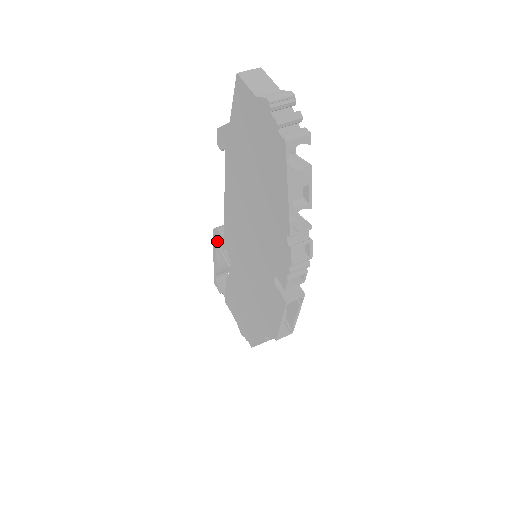
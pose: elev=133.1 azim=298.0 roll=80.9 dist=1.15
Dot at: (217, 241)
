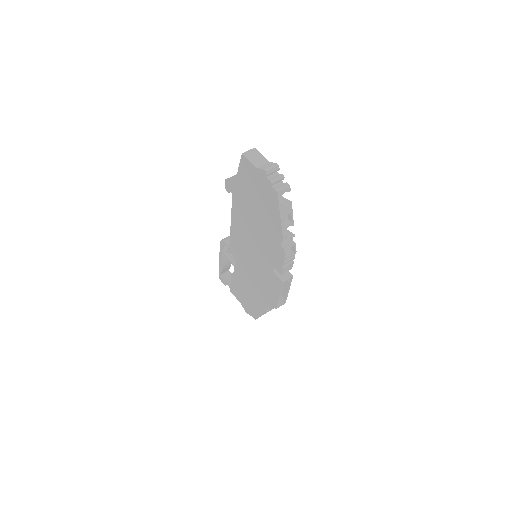
Dot at: occluded
